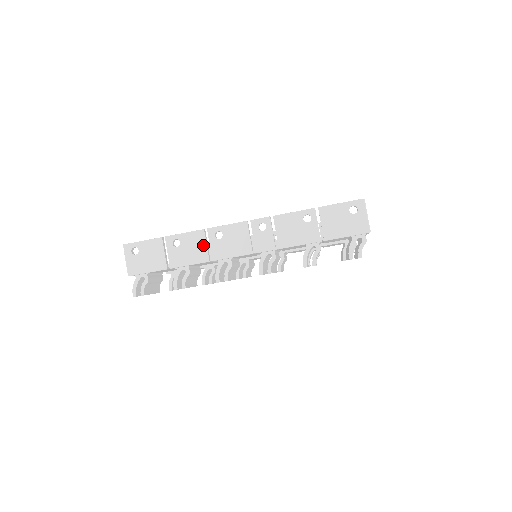
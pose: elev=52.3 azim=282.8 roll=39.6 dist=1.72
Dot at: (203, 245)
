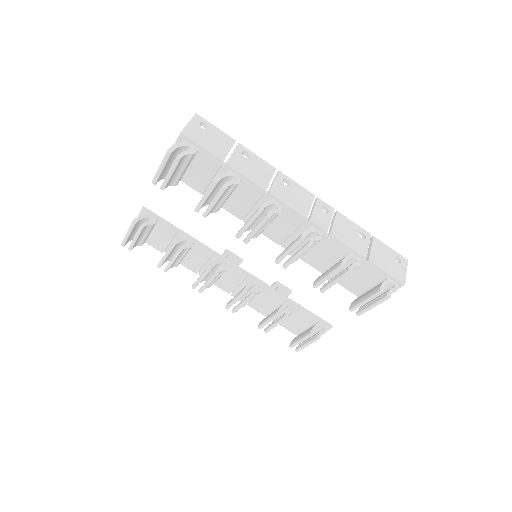
Dot at: (268, 176)
